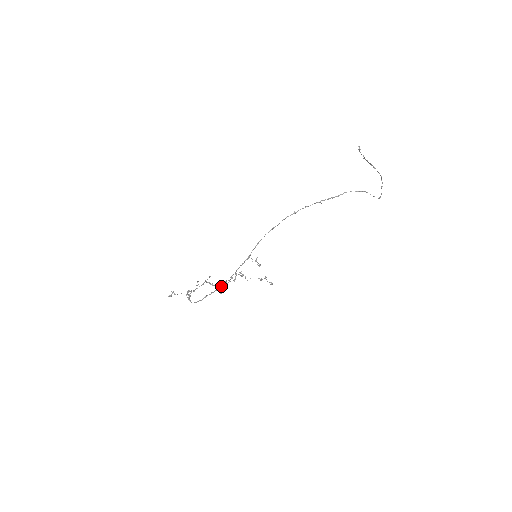
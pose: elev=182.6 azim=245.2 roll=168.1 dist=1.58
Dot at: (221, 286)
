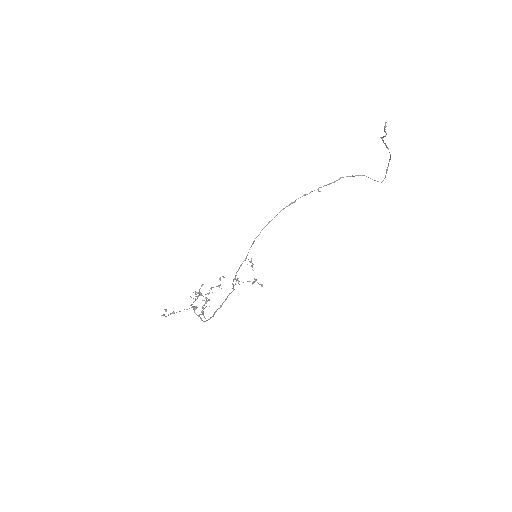
Dot at: (227, 296)
